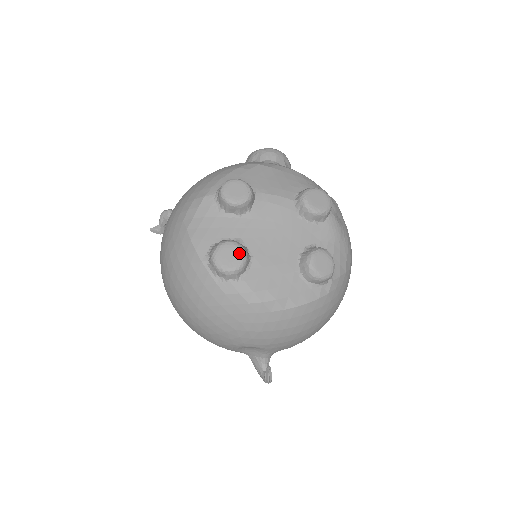
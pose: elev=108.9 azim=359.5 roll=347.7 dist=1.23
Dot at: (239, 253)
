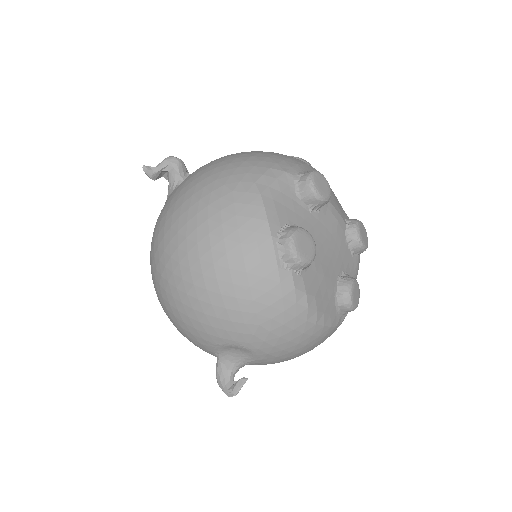
Dot at: (313, 247)
